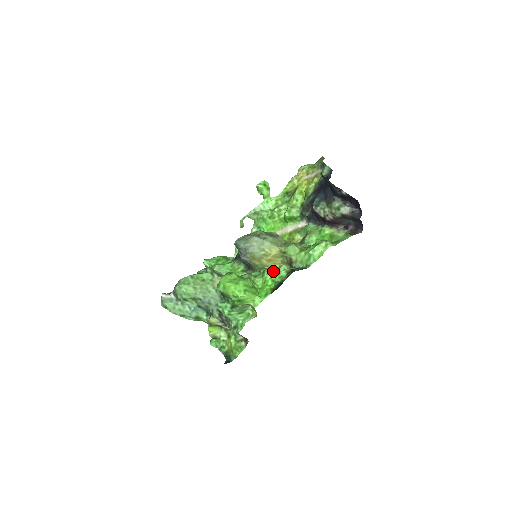
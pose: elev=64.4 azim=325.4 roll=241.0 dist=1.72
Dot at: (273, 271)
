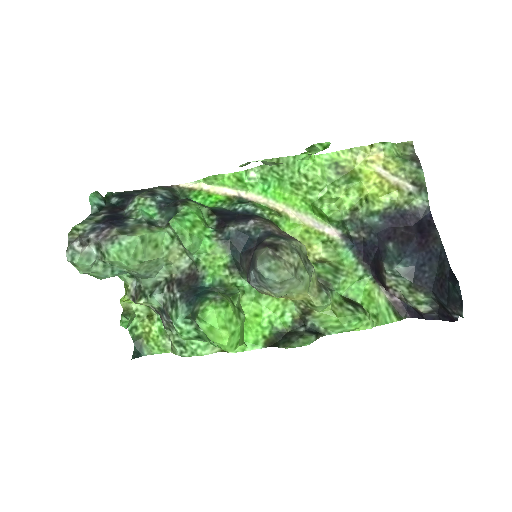
Dot at: (274, 302)
